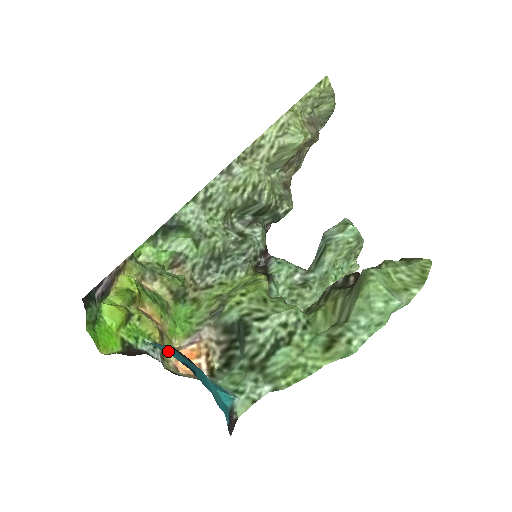
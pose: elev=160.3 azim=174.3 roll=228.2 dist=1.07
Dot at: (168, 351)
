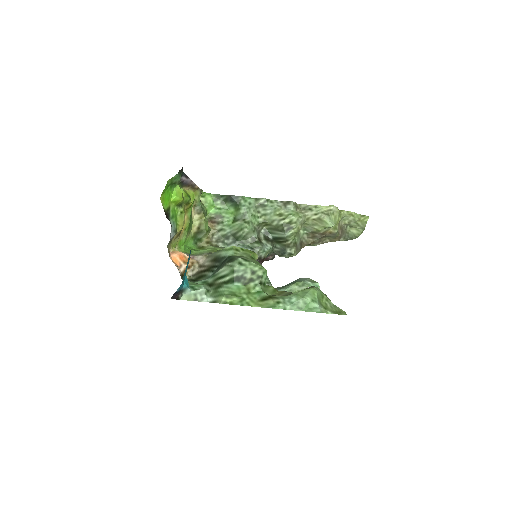
Dot at: occluded
